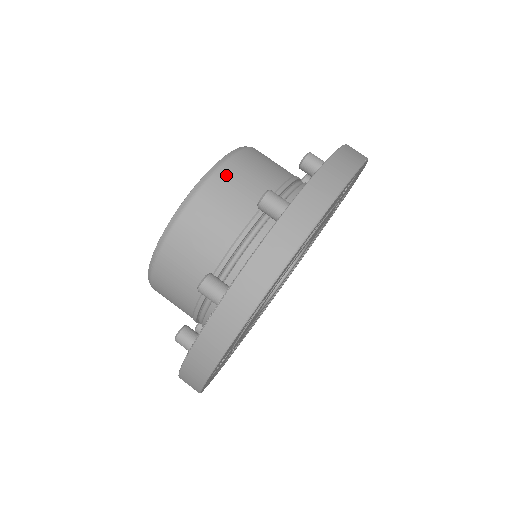
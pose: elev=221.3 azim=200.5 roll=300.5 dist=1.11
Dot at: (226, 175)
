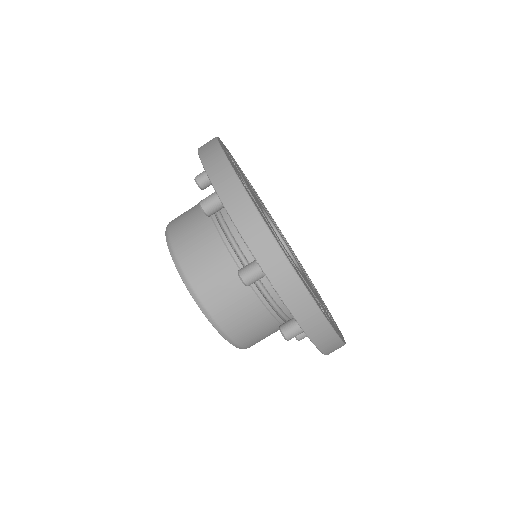
Dot at: (177, 236)
